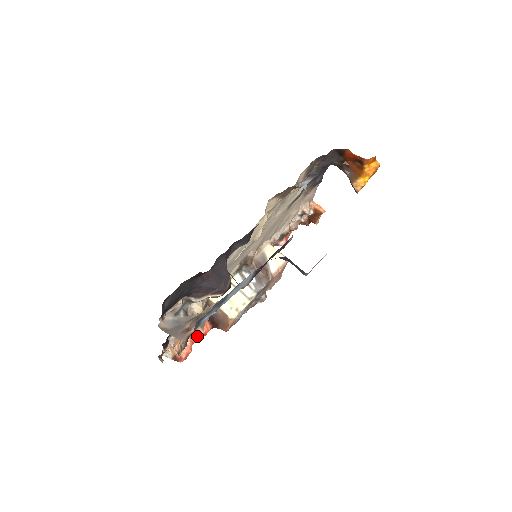
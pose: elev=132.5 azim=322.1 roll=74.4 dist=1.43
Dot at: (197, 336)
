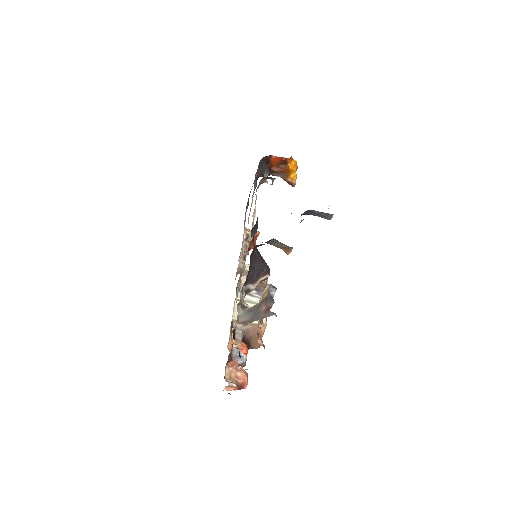
Dot at: occluded
